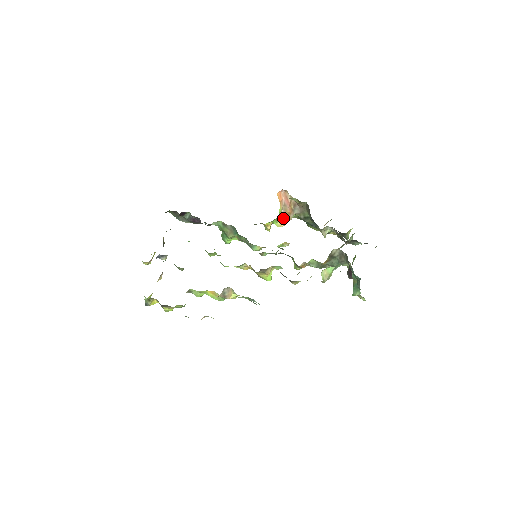
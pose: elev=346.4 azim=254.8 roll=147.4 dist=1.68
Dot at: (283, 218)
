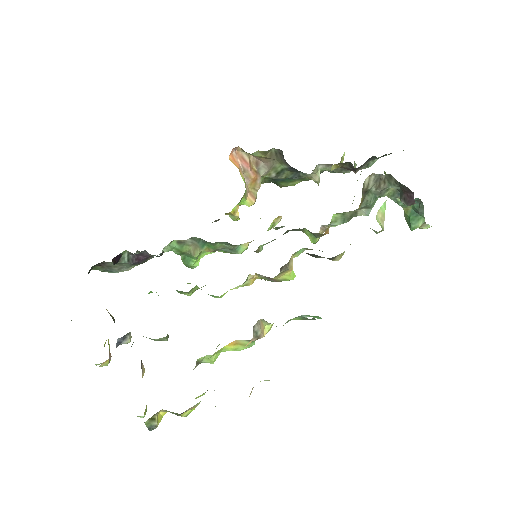
Dot at: (249, 191)
